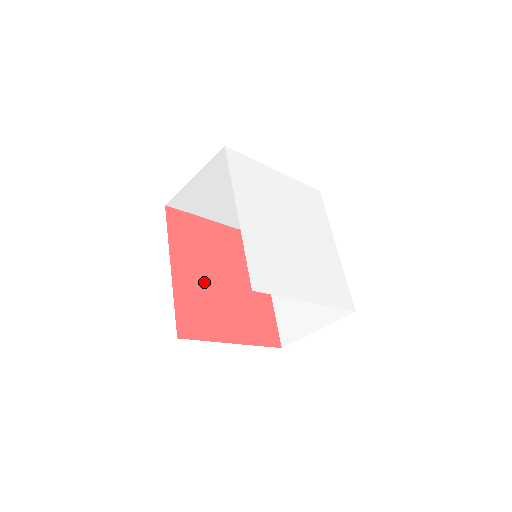
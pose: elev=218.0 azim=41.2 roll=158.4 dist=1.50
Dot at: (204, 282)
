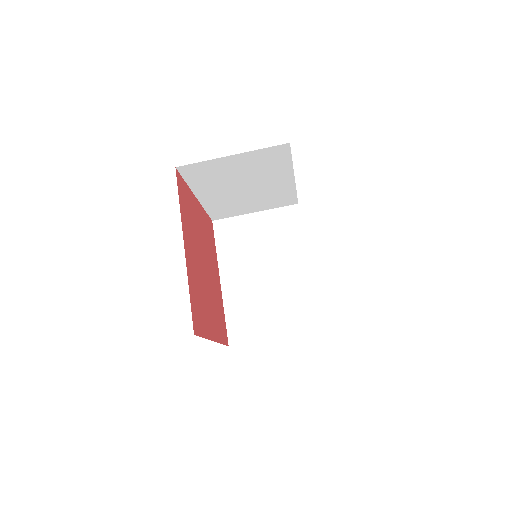
Dot at: (198, 269)
